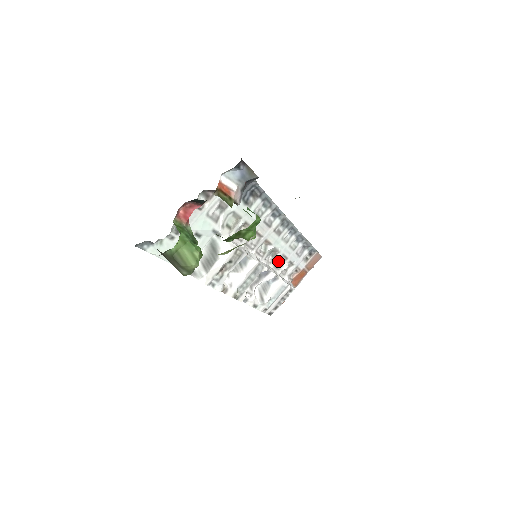
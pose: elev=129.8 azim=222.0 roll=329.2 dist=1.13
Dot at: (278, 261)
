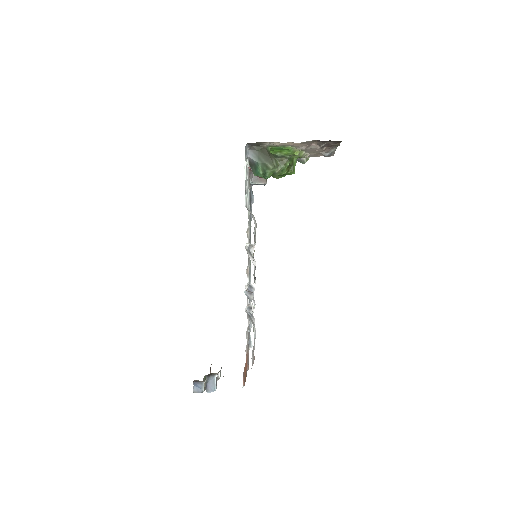
Dot at: occluded
